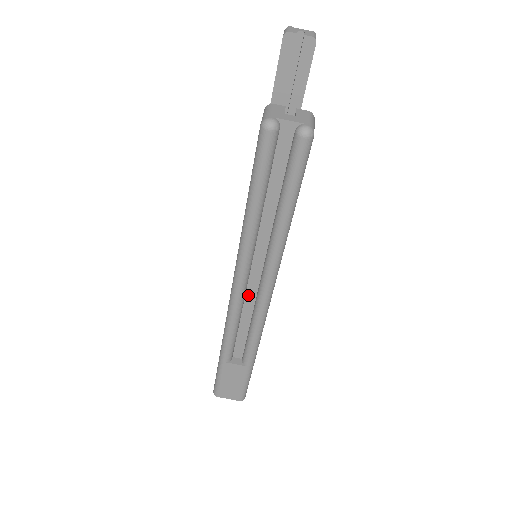
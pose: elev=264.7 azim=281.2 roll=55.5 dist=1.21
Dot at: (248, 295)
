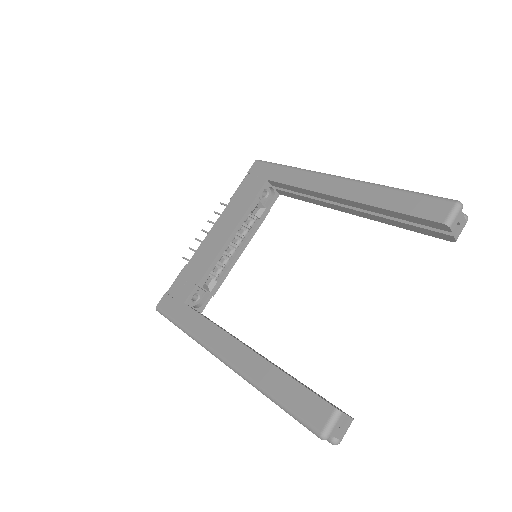
Dot at: occluded
